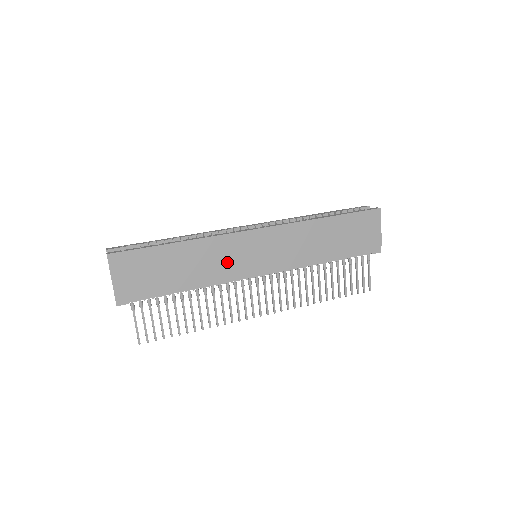
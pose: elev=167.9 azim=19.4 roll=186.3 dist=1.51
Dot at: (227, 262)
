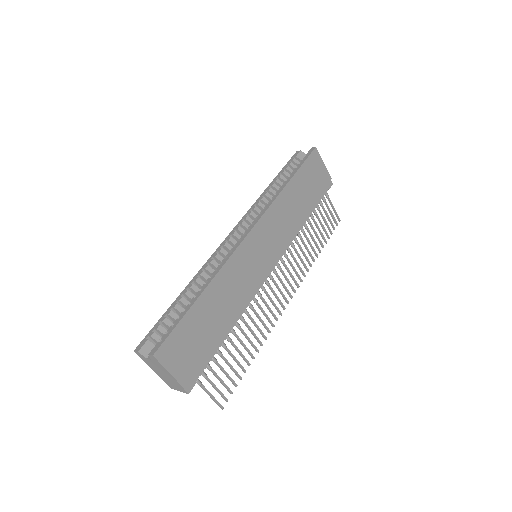
Dot at: (245, 279)
